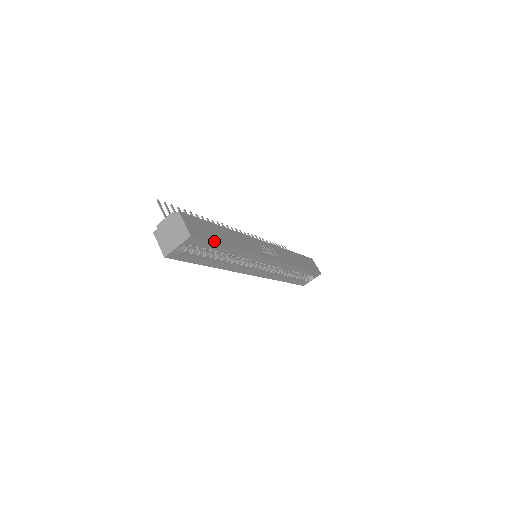
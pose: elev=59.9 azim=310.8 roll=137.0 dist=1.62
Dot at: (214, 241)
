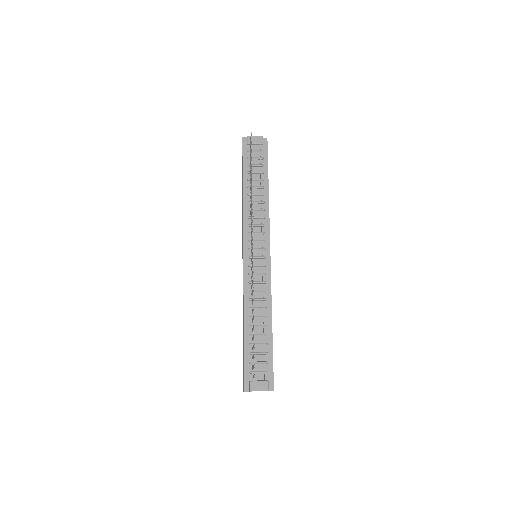
Dot at: occluded
